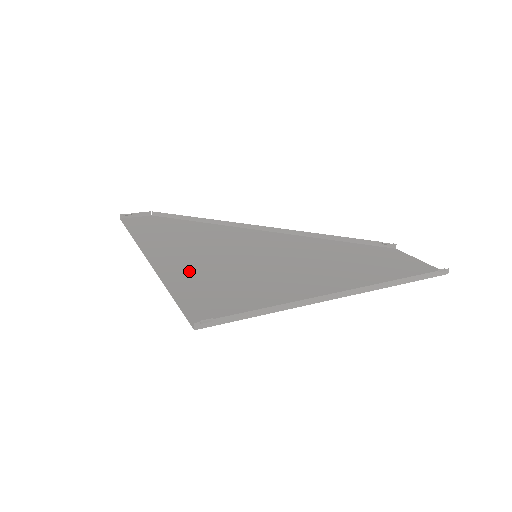
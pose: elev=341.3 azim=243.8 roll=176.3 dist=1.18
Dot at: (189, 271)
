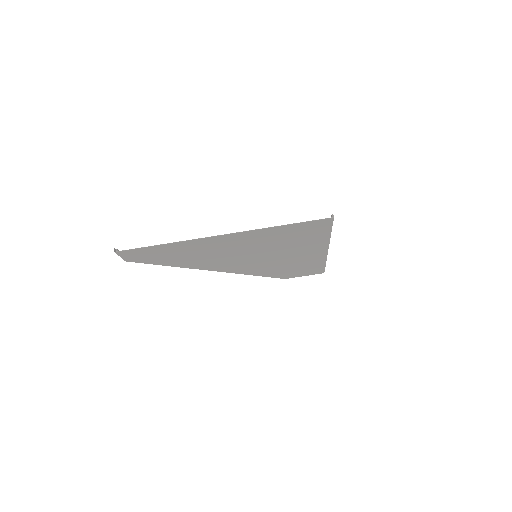
Dot at: (259, 237)
